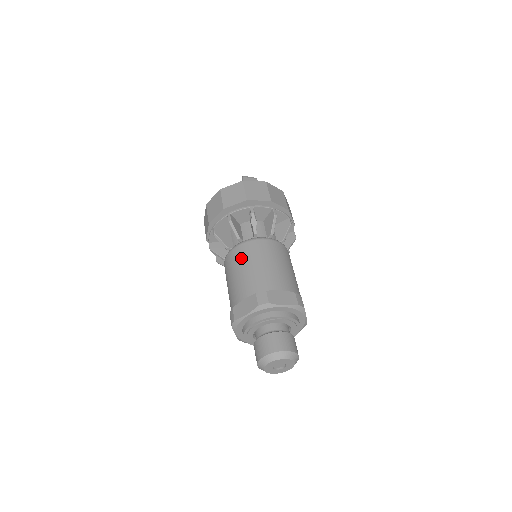
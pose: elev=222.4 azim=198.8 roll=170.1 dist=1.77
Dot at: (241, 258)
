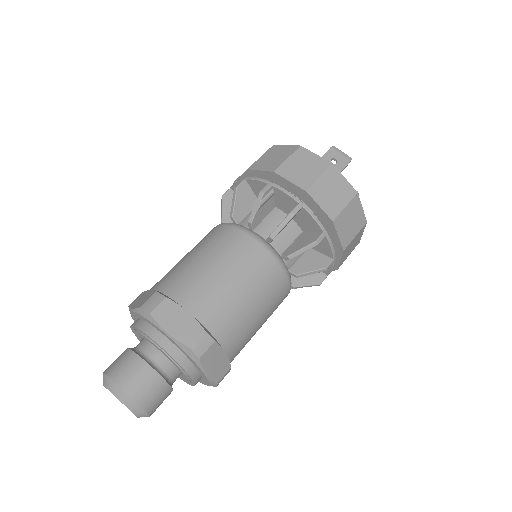
Dot at: (205, 240)
